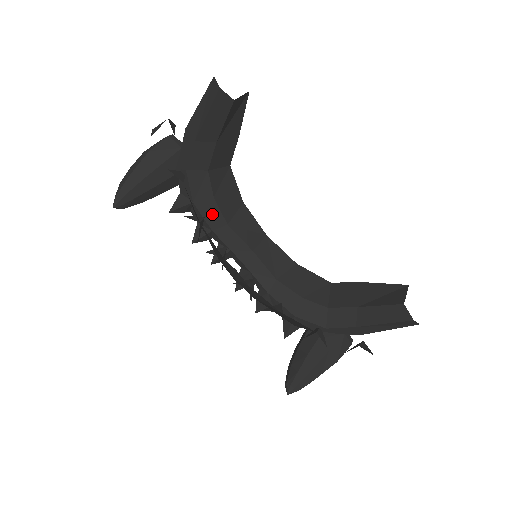
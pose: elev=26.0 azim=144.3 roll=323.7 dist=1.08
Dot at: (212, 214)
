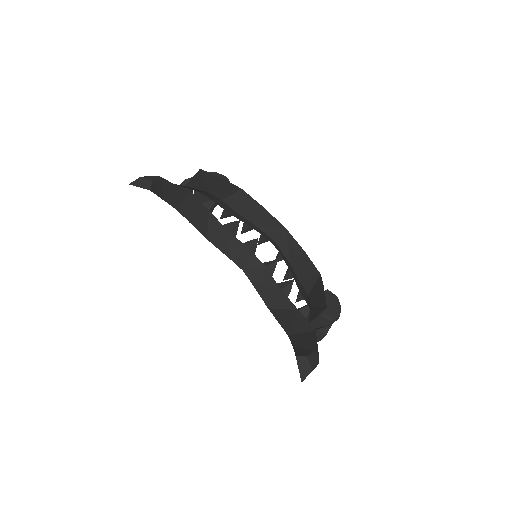
Dot at: (243, 219)
